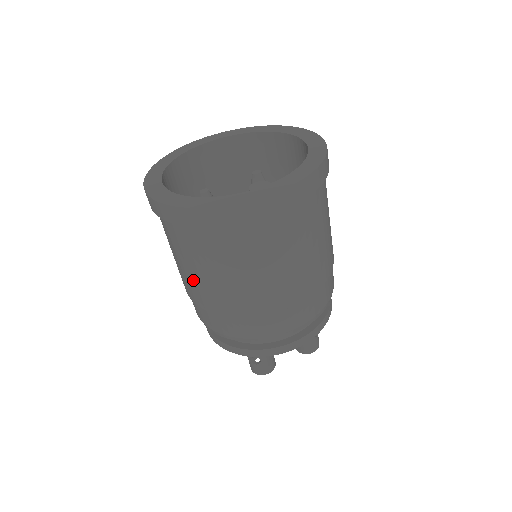
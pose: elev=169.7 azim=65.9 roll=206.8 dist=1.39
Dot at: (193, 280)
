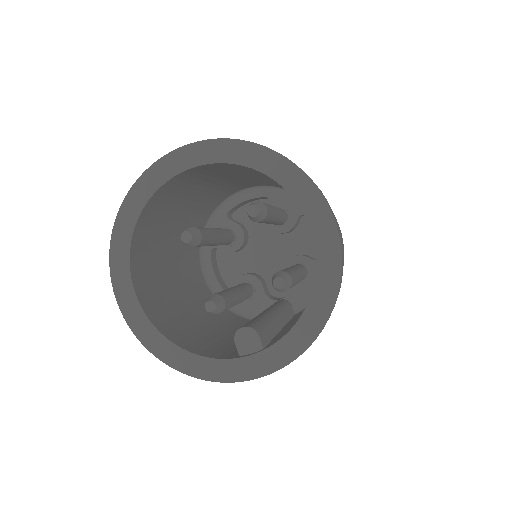
Dot at: occluded
